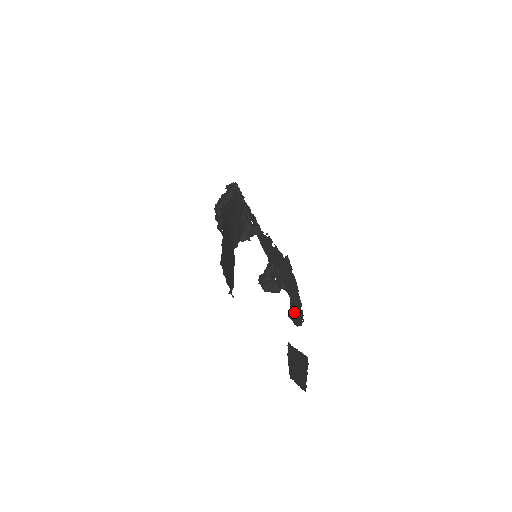
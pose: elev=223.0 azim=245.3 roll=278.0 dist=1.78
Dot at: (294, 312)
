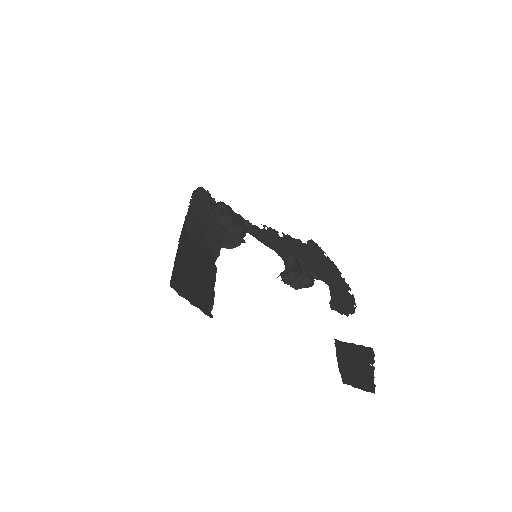
Dot at: (338, 300)
